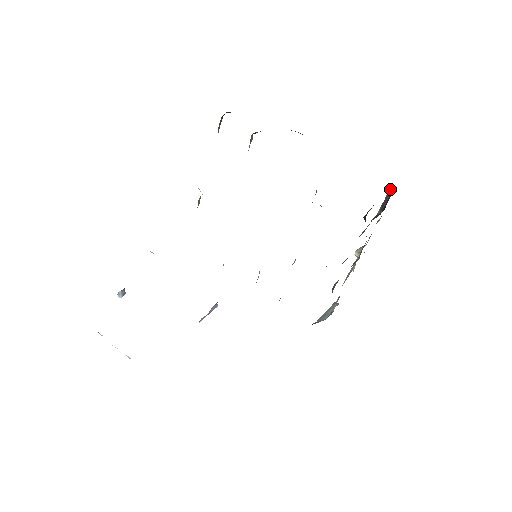
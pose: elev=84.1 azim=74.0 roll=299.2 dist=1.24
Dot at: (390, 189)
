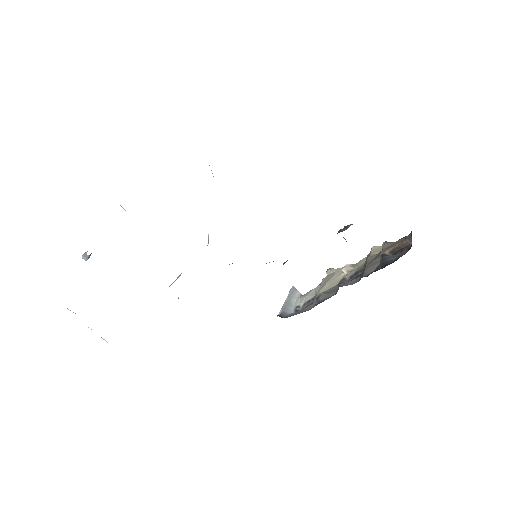
Dot at: (408, 241)
